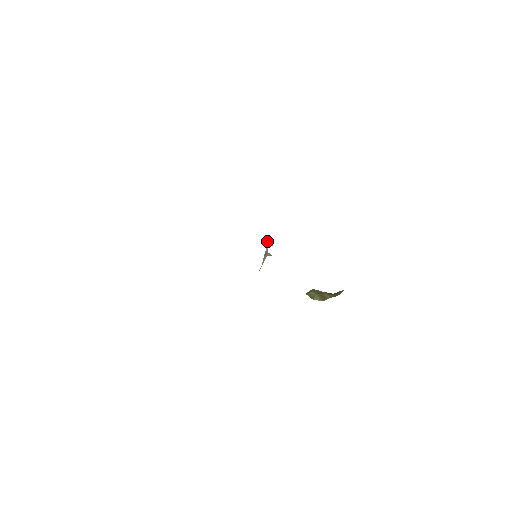
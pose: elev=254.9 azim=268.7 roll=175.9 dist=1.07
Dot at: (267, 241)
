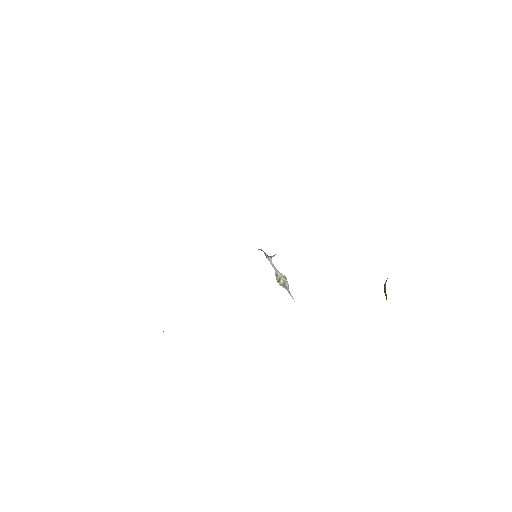
Dot at: (277, 276)
